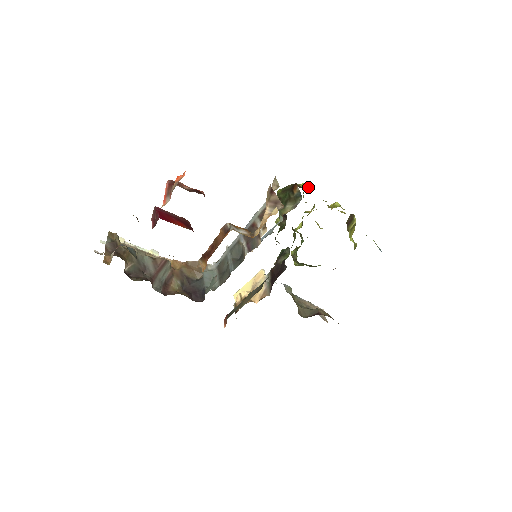
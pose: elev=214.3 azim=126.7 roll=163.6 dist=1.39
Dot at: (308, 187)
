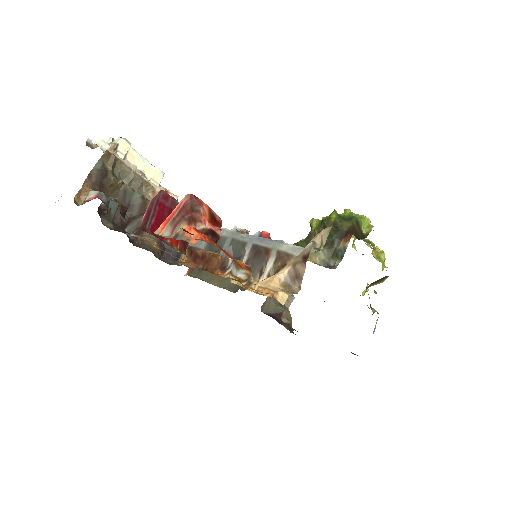
Dot at: (367, 231)
